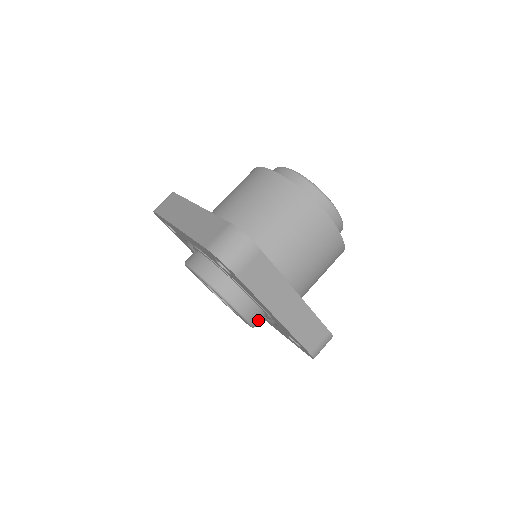
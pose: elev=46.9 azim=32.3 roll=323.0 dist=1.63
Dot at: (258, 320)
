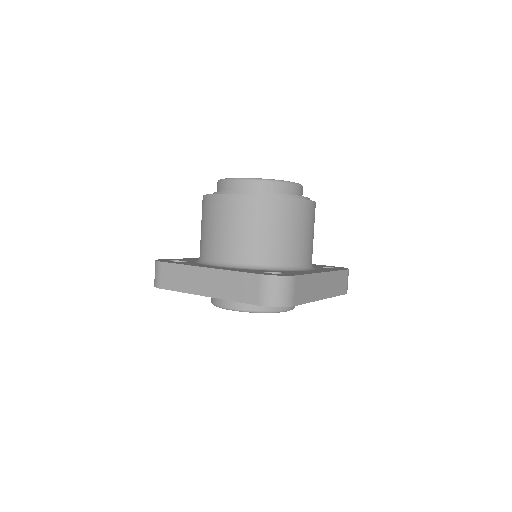
Dot at: occluded
